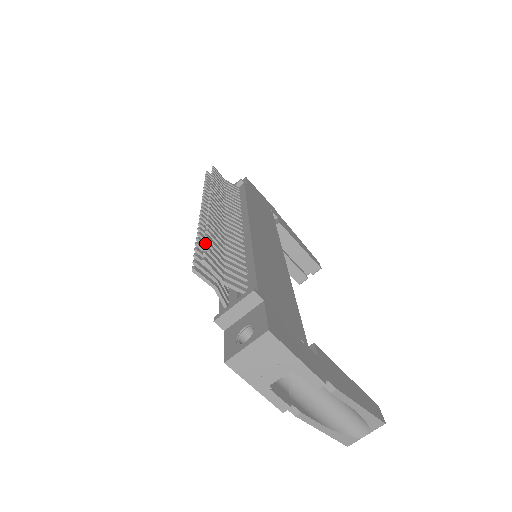
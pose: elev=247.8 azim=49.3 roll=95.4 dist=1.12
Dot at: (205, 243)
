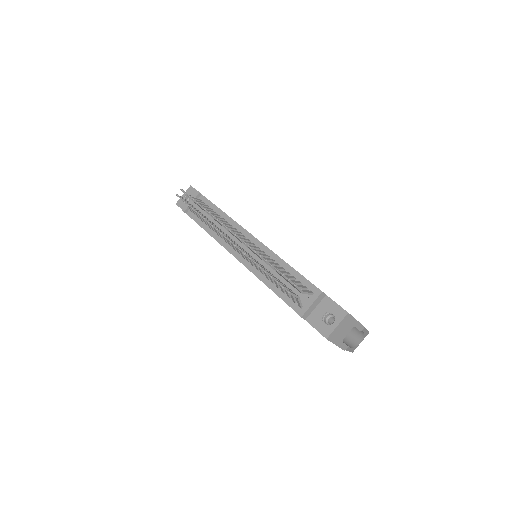
Dot at: (277, 271)
